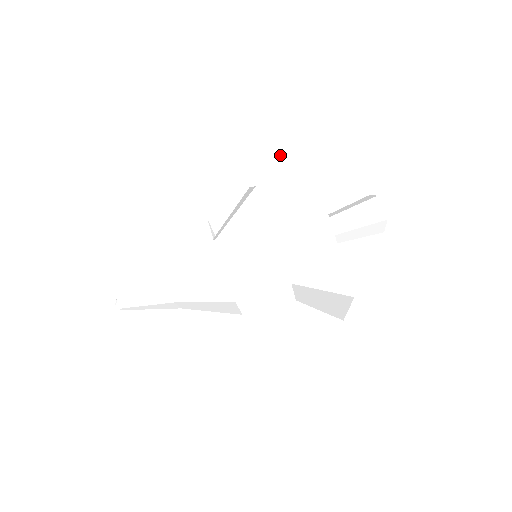
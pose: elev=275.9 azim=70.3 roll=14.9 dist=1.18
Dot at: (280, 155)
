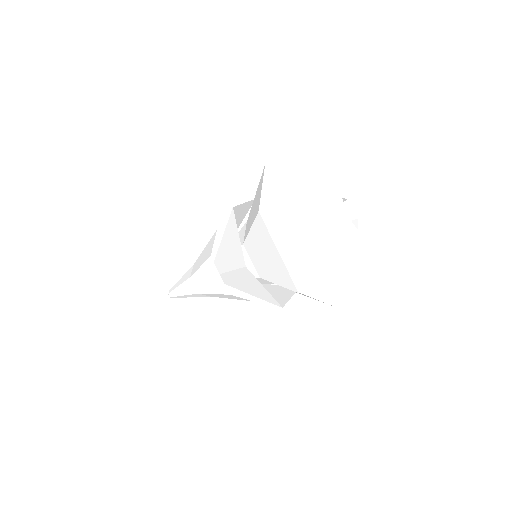
Dot at: (256, 219)
